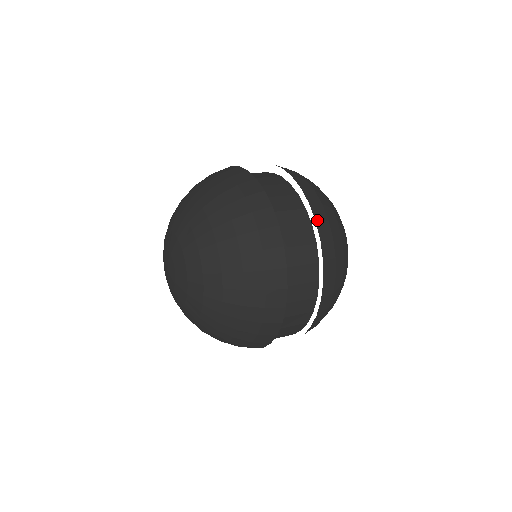
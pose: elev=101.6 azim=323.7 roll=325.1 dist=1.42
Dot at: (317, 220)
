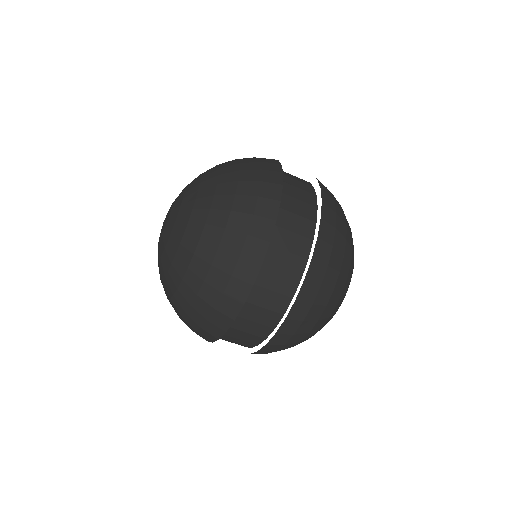
Dot at: (324, 202)
